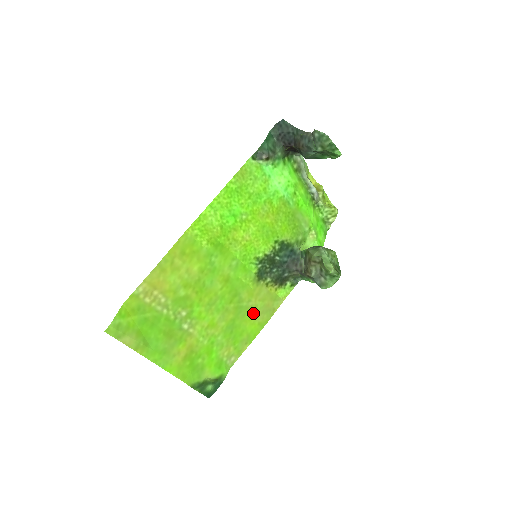
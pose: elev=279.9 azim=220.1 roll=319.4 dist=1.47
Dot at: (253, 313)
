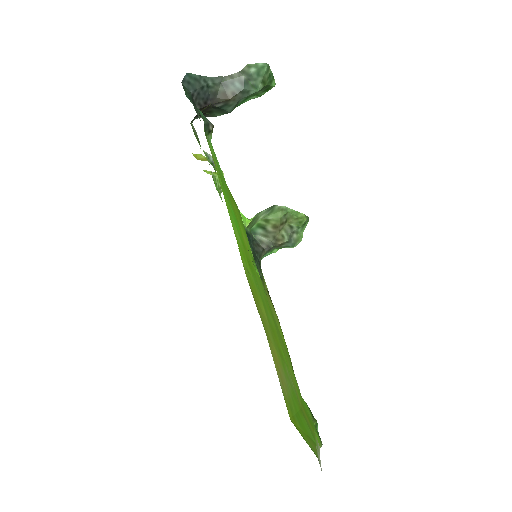
Dot at: (277, 323)
